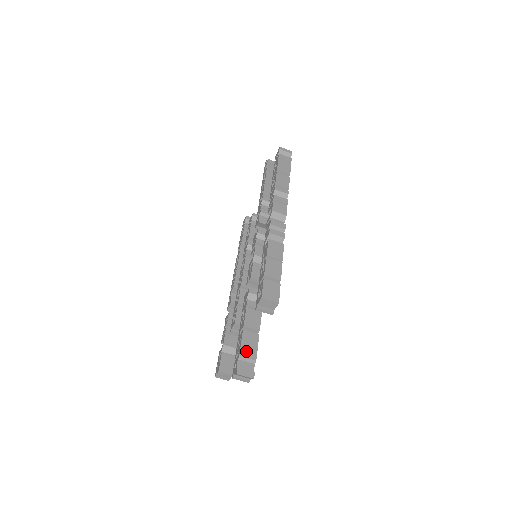
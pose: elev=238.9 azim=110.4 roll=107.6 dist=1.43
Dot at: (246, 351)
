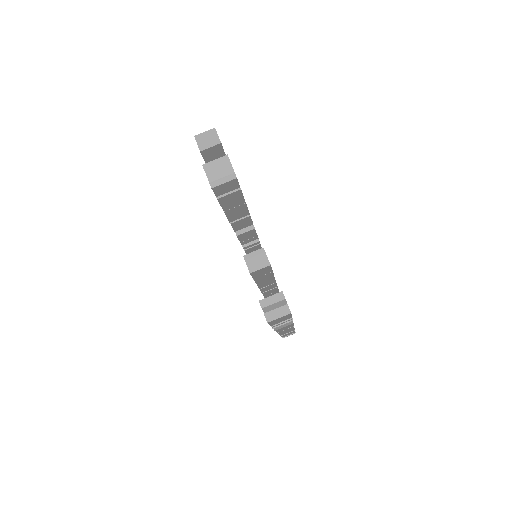
Dot at: occluded
